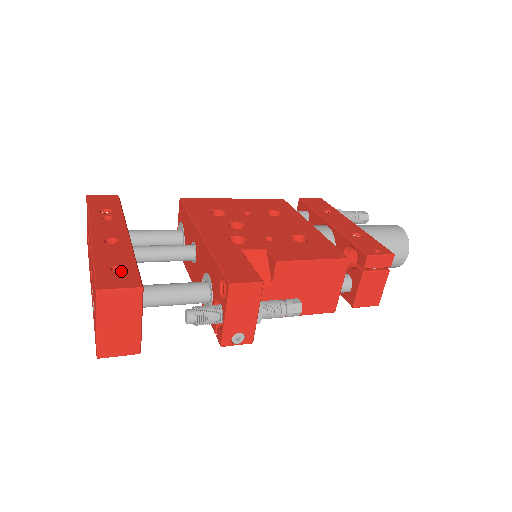
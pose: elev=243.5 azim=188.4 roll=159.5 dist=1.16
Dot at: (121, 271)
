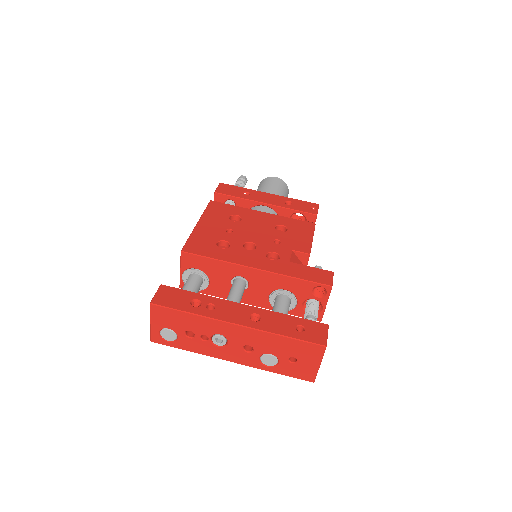
Dot at: (305, 327)
